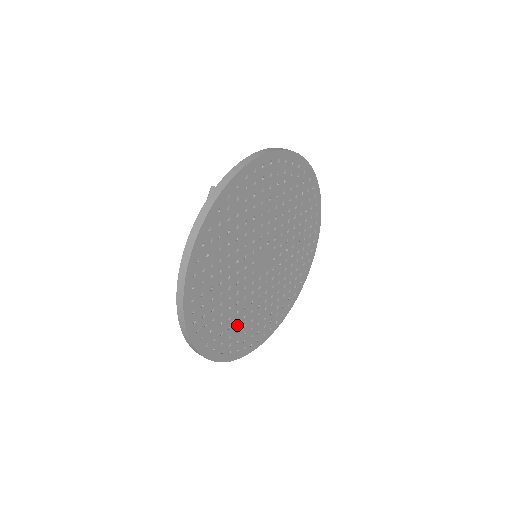
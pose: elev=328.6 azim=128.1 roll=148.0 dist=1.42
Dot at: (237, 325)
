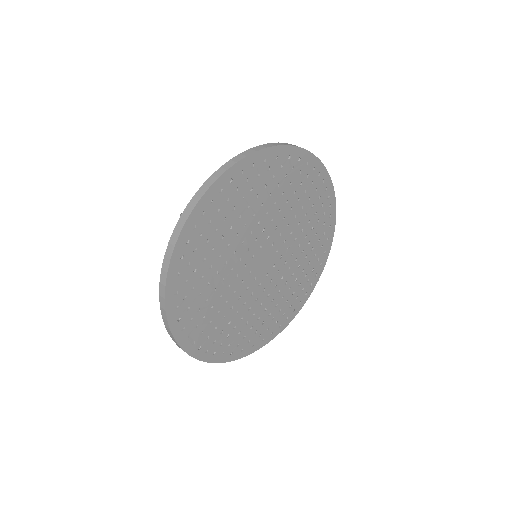
Dot at: (260, 320)
